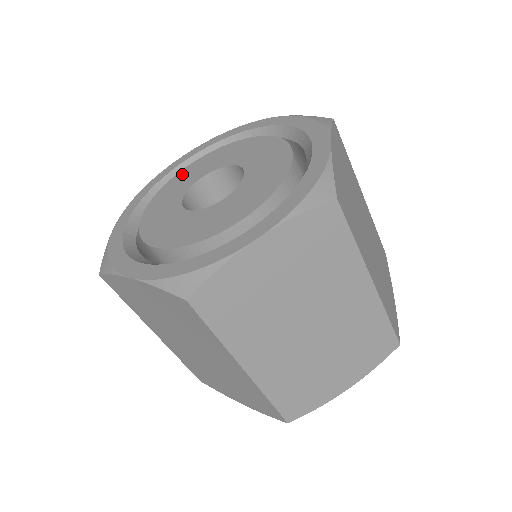
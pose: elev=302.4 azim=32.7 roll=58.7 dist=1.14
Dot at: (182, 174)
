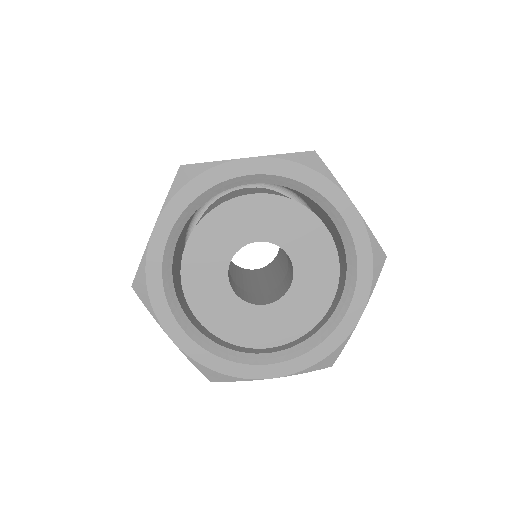
Dot at: (237, 208)
